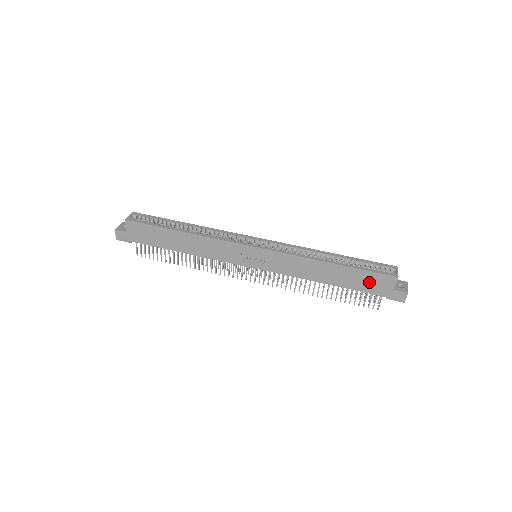
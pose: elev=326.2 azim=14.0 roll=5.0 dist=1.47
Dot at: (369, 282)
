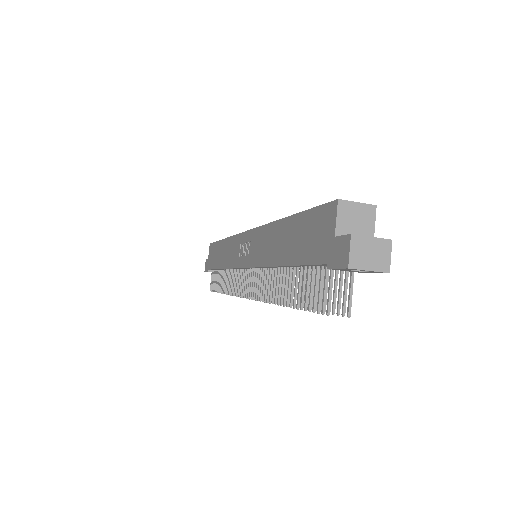
Dot at: (311, 236)
